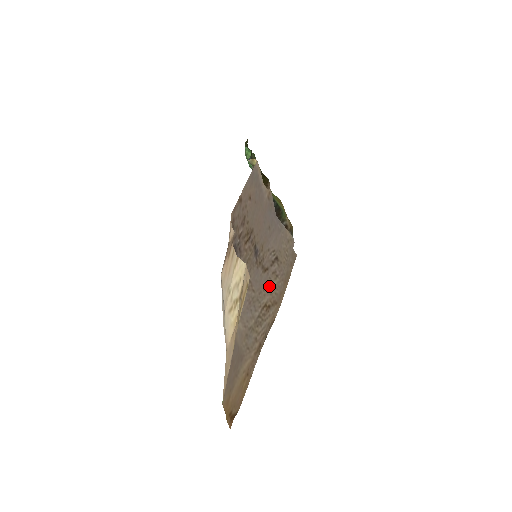
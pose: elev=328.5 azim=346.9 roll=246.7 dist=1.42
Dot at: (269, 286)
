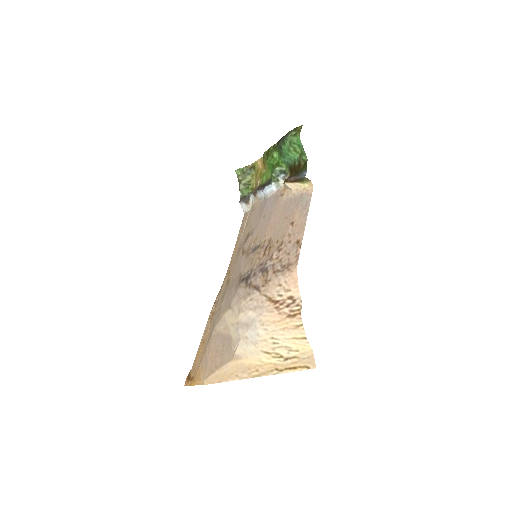
Dot at: (236, 263)
